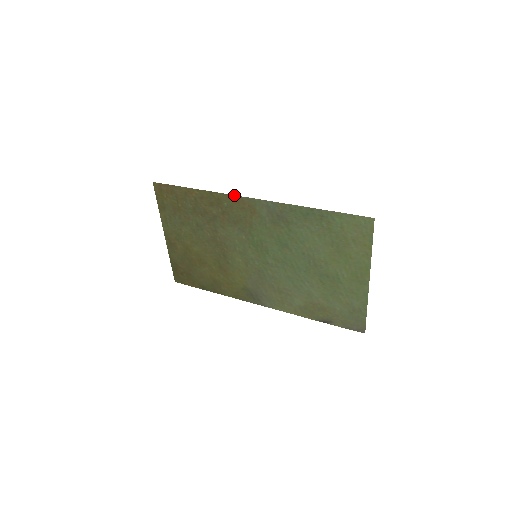
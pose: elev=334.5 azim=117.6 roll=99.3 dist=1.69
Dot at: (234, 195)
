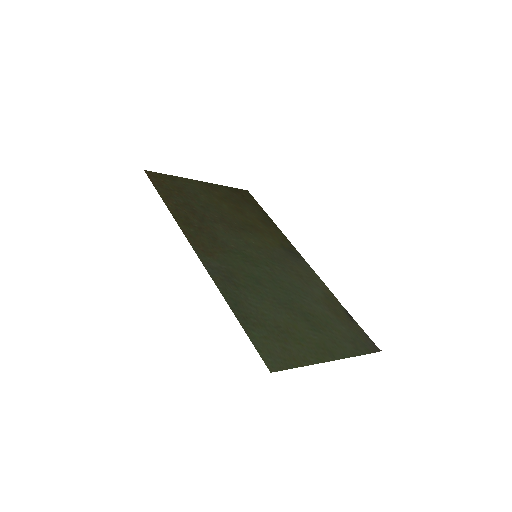
Dot at: (186, 237)
